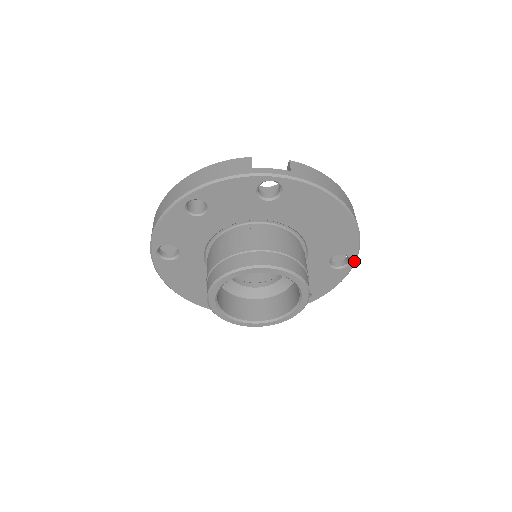
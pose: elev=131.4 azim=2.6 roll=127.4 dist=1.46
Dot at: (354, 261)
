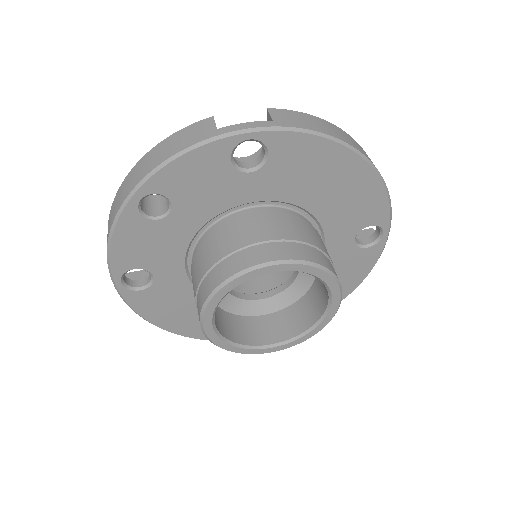
Dot at: (387, 231)
